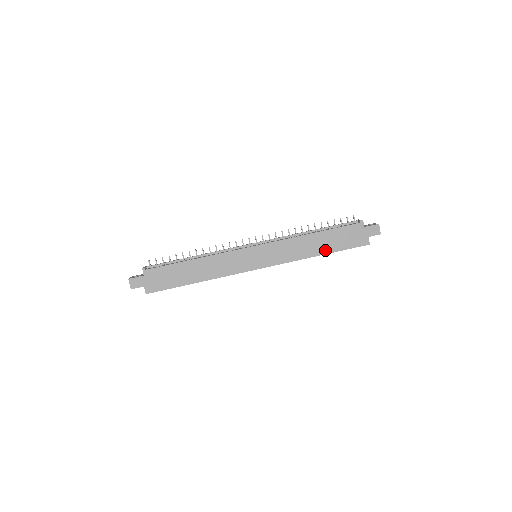
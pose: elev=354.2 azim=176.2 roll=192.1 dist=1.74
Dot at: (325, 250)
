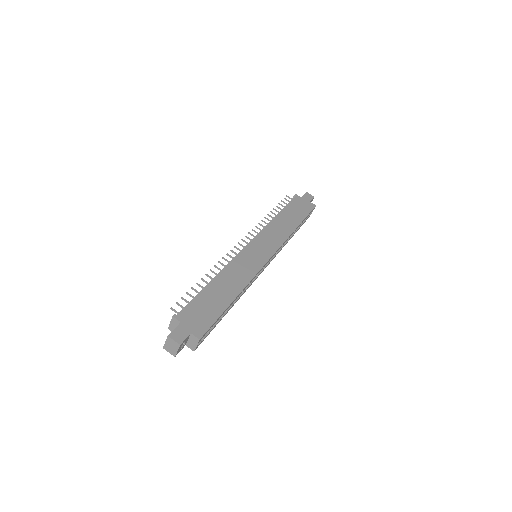
Dot at: (296, 222)
